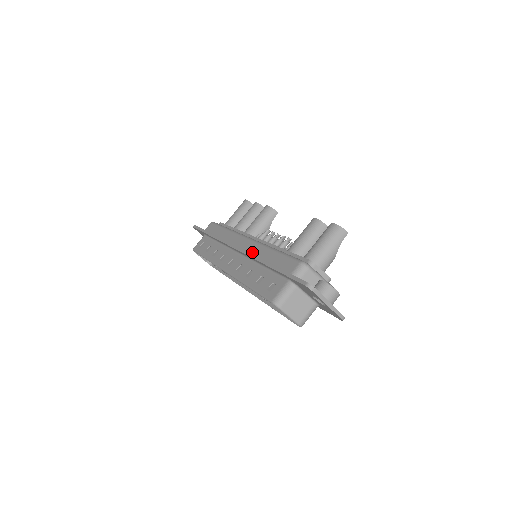
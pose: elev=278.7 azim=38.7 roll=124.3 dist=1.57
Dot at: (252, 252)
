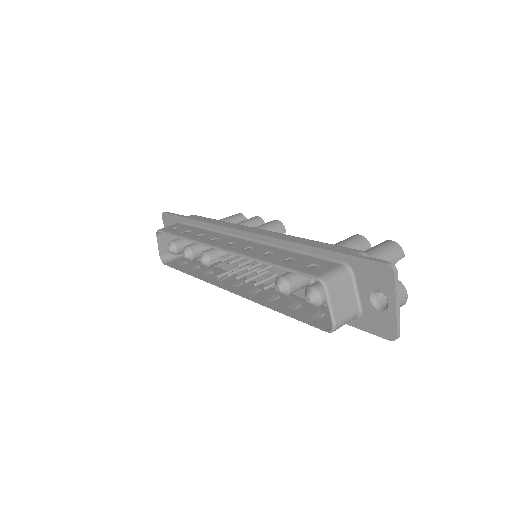
Dot at: occluded
